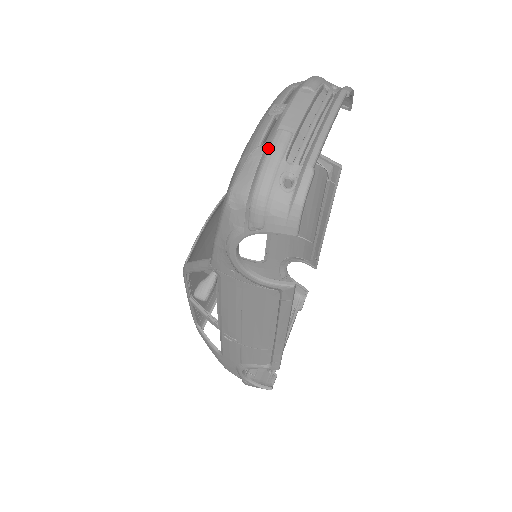
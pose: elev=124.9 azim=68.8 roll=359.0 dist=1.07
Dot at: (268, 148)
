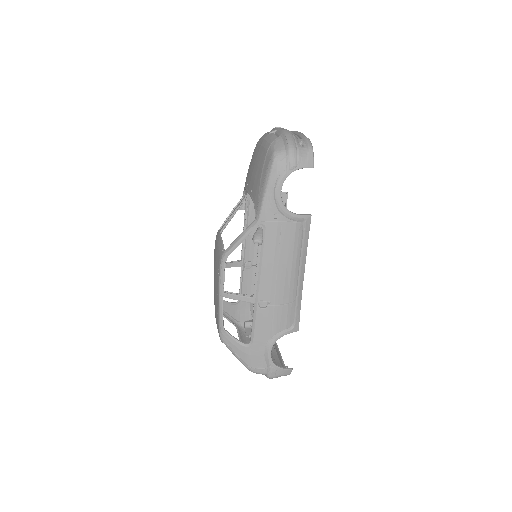
Dot at: (284, 134)
